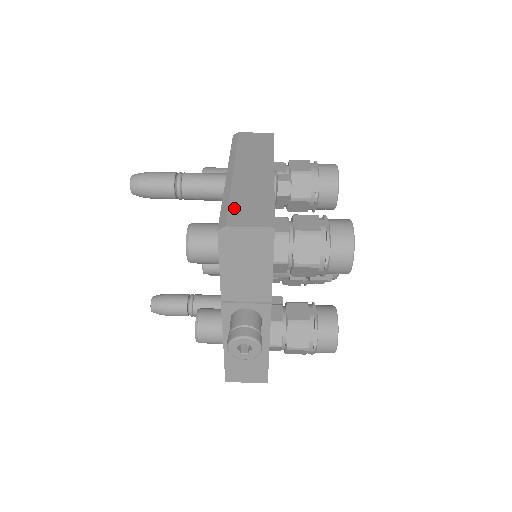
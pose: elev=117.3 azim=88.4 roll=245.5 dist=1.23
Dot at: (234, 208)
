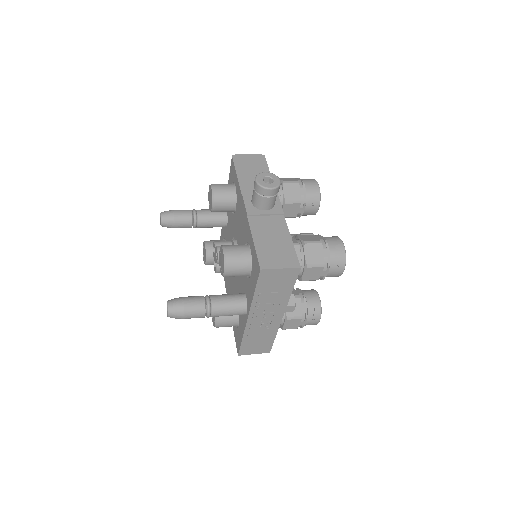
Dot at: occluded
